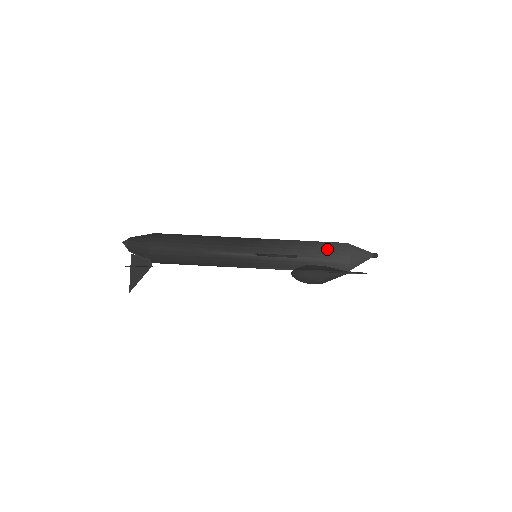
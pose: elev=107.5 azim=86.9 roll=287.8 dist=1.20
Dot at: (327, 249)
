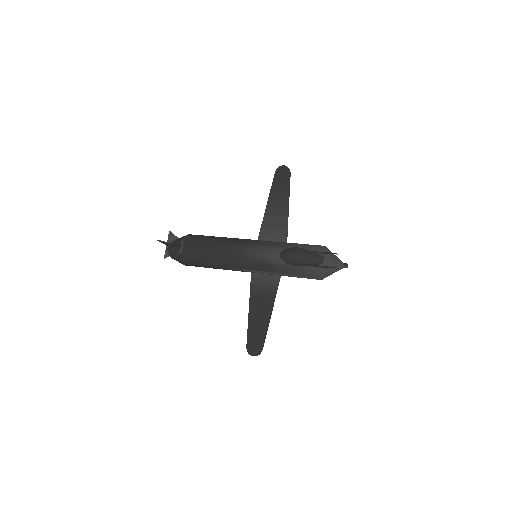
Dot at: occluded
